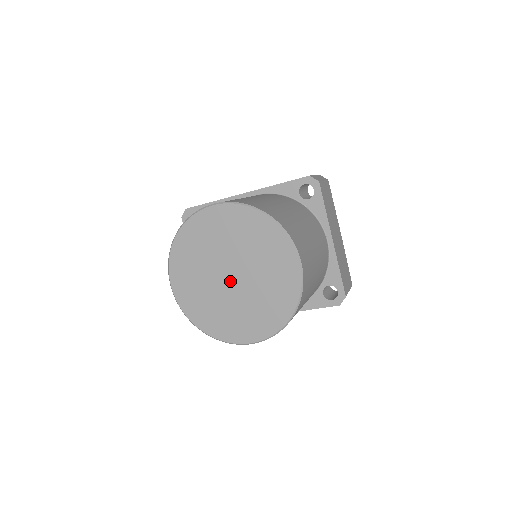
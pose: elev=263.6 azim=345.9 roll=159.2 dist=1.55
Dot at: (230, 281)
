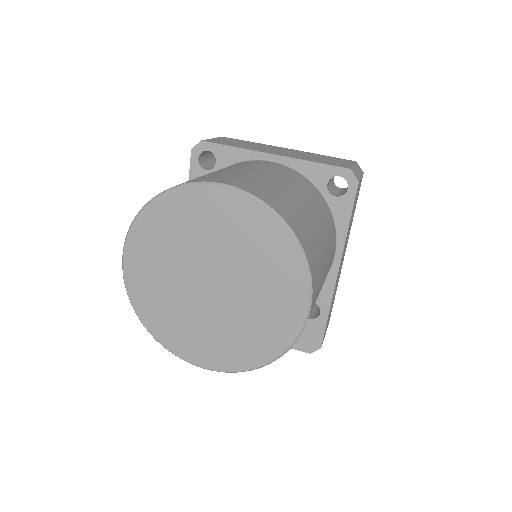
Dot at: (217, 290)
